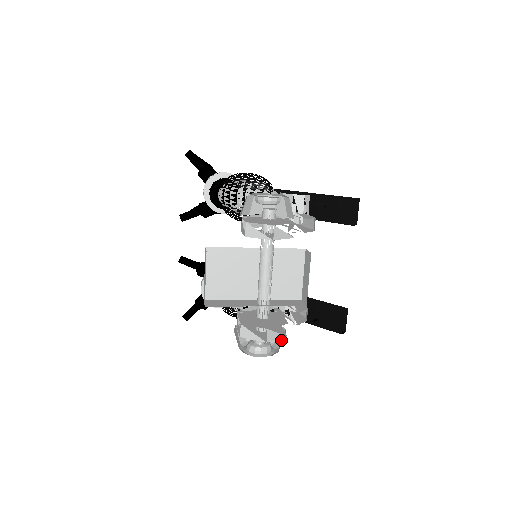
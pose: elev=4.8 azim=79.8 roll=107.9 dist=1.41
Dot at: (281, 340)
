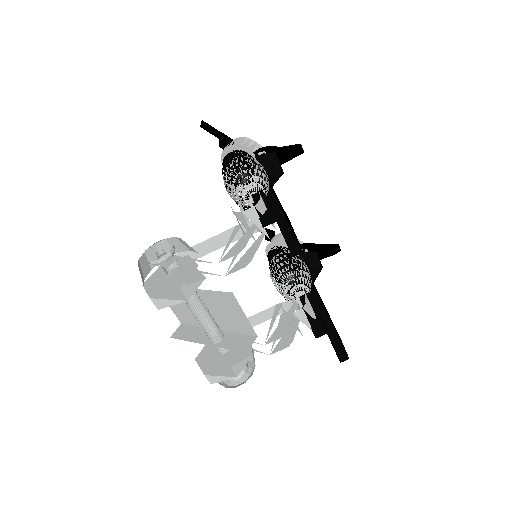
Dot at: occluded
